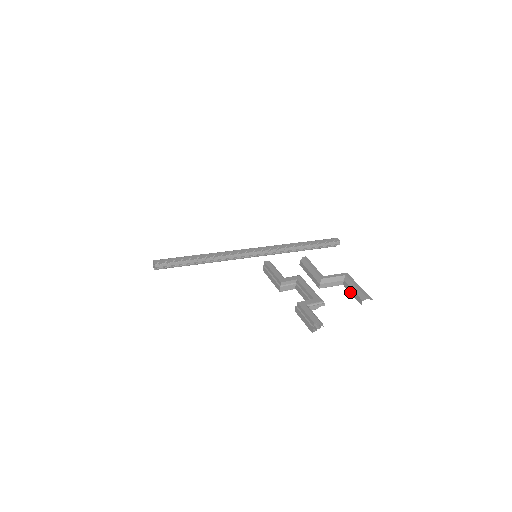
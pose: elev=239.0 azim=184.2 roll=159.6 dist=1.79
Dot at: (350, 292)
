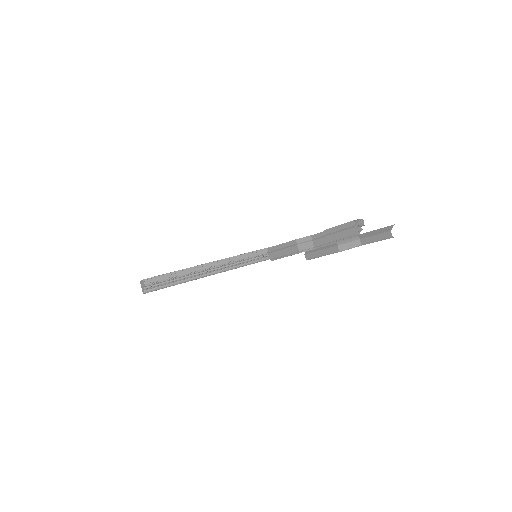
Dot at: (373, 241)
